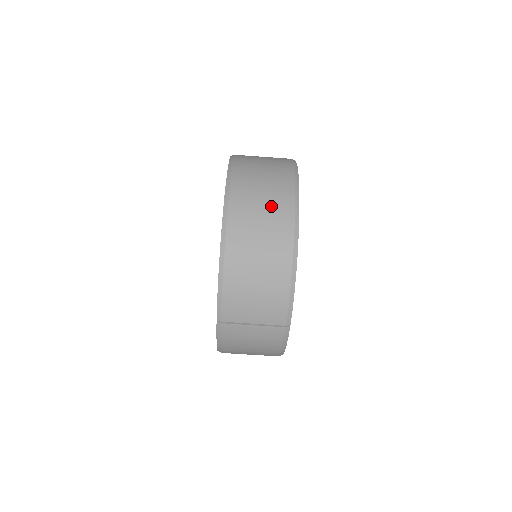
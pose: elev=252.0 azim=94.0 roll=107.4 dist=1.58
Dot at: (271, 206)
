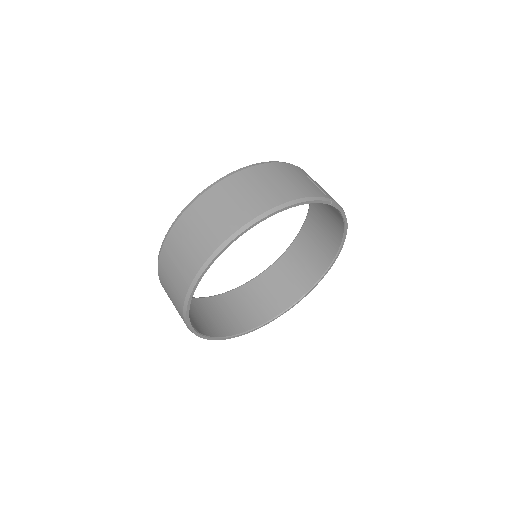
Dot at: occluded
